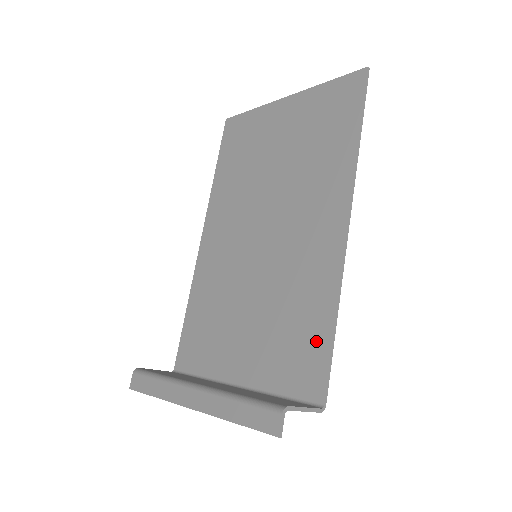
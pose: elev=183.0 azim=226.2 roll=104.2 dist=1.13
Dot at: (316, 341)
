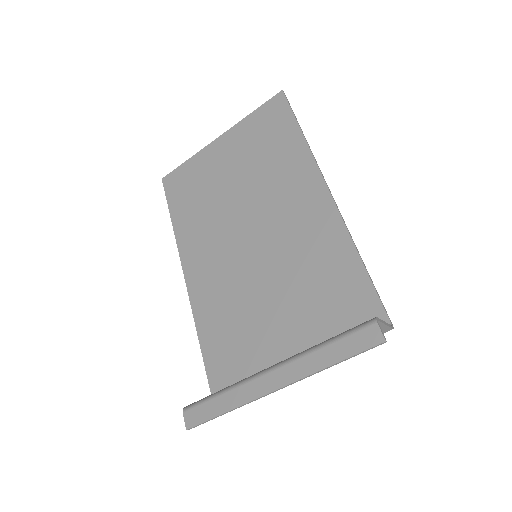
Dot at: (353, 283)
